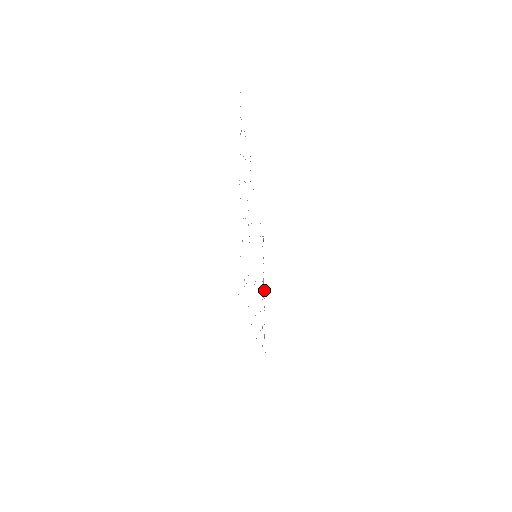
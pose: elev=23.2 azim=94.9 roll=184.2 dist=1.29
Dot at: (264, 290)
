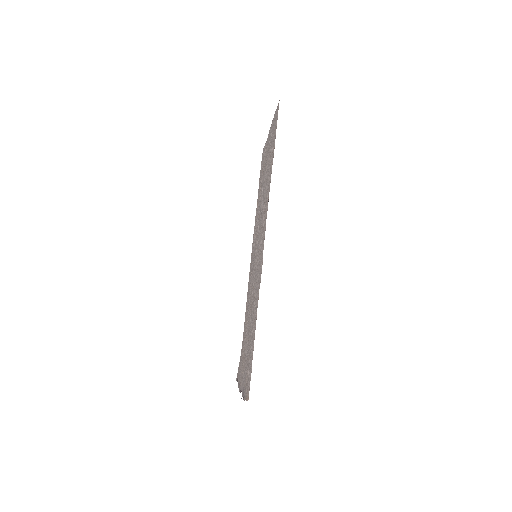
Dot at: (240, 389)
